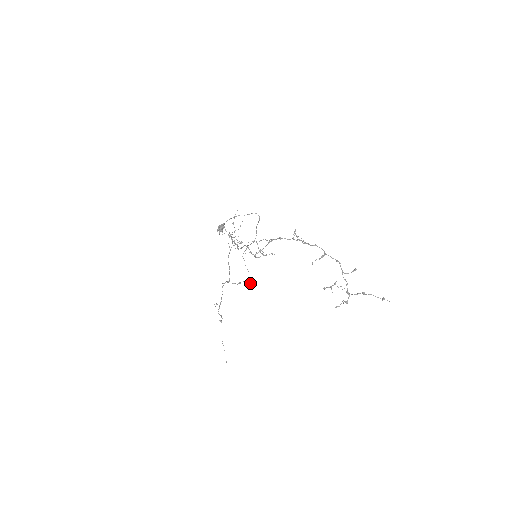
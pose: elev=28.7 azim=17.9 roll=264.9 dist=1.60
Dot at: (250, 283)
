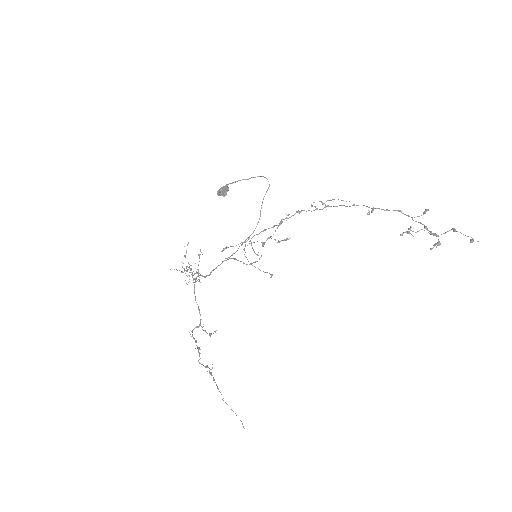
Dot at: (271, 274)
